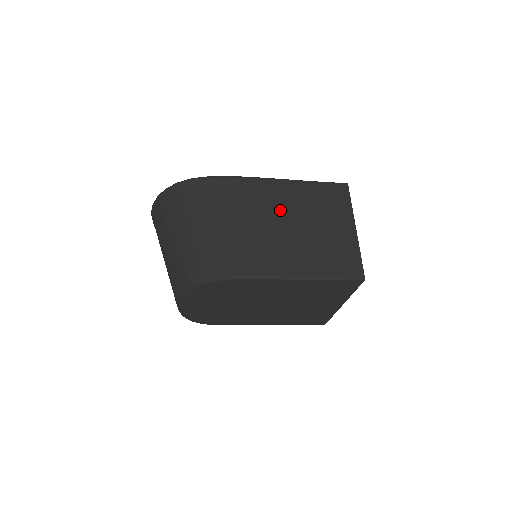
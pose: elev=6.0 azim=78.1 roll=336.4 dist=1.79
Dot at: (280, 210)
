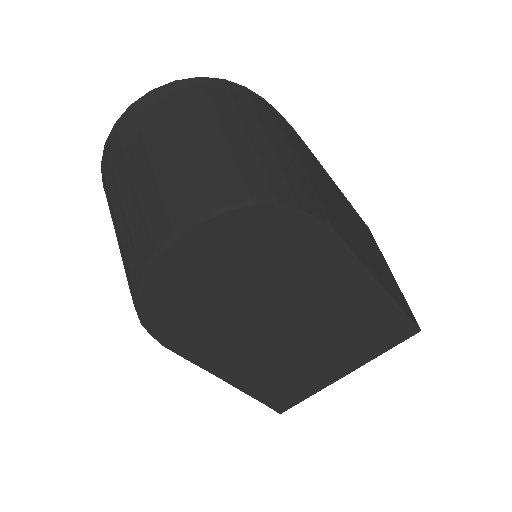
Dot at: (338, 198)
